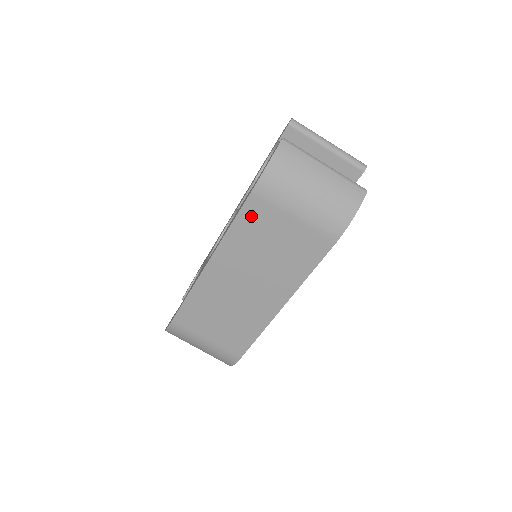
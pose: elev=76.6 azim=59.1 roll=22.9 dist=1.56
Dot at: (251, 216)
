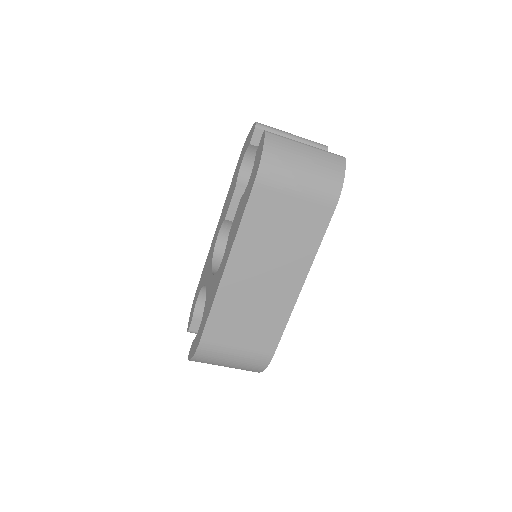
Dot at: (258, 206)
